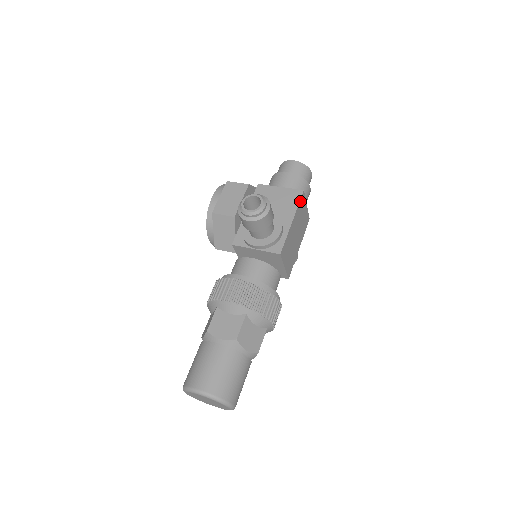
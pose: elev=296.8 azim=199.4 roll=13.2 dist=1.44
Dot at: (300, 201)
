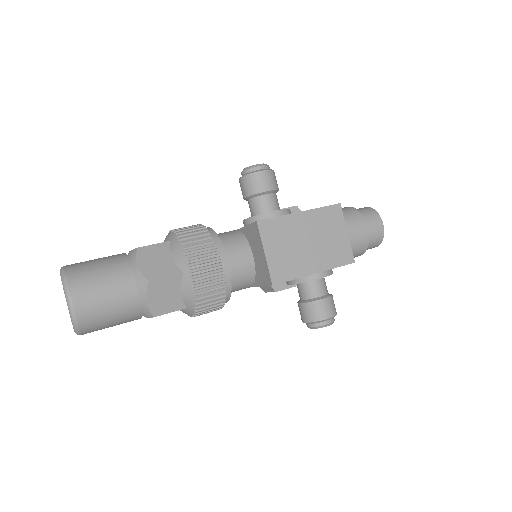
Dot at: (328, 208)
